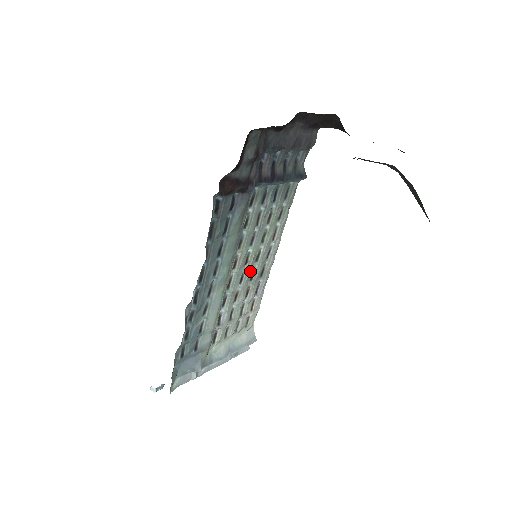
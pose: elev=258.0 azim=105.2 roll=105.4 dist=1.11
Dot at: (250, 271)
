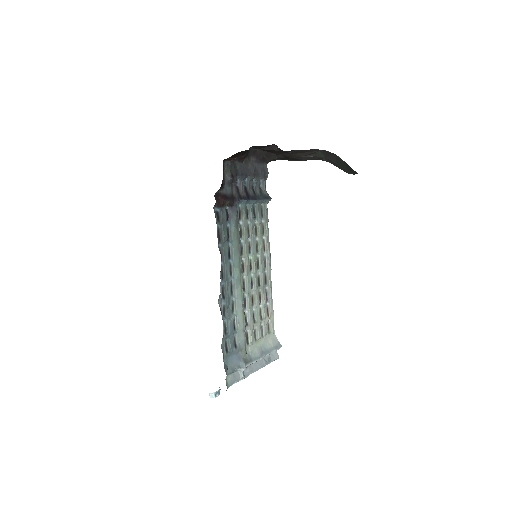
Dot at: (256, 277)
